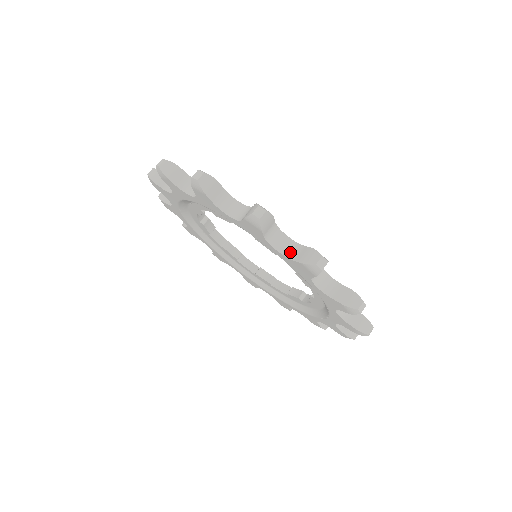
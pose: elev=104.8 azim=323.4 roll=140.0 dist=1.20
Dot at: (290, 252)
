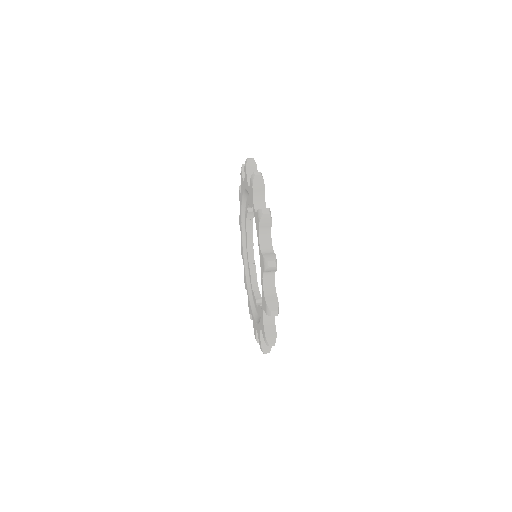
Dot at: occluded
